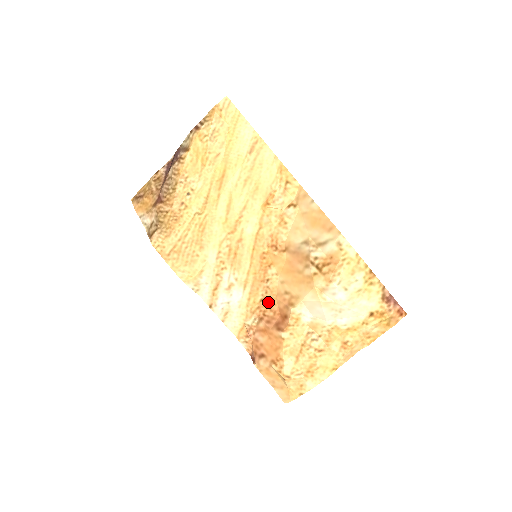
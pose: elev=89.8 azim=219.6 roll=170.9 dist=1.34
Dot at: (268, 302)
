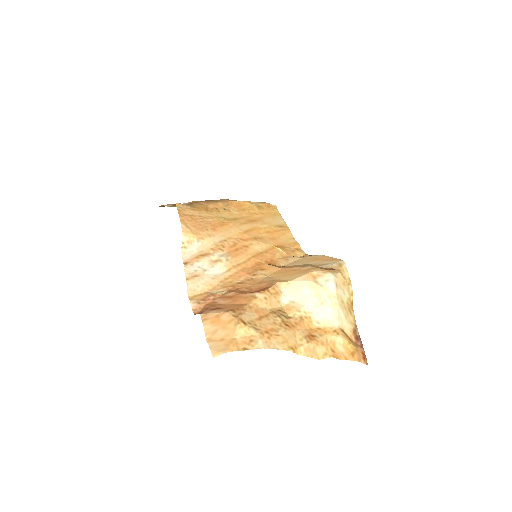
Dot at: (247, 284)
